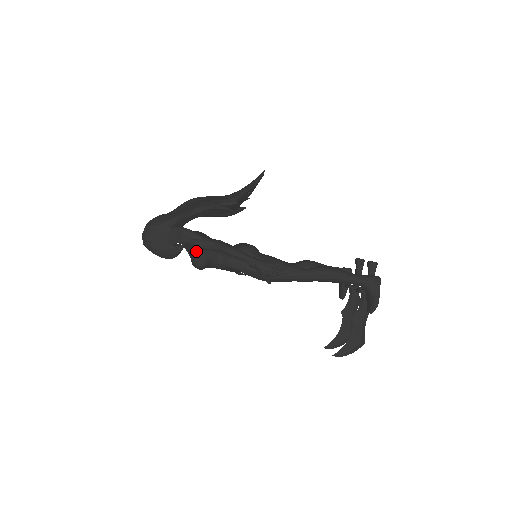
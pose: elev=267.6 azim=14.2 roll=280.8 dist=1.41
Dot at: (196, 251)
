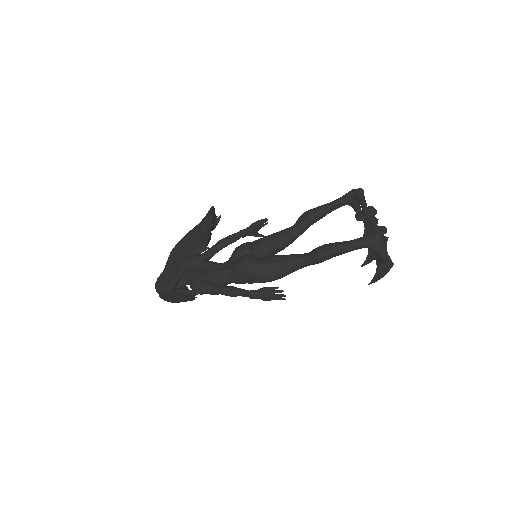
Dot at: occluded
